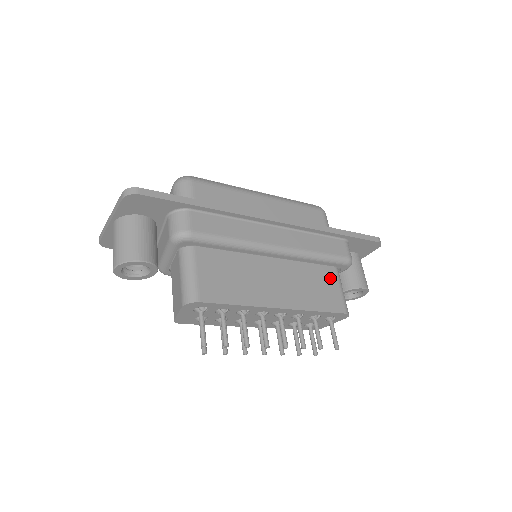
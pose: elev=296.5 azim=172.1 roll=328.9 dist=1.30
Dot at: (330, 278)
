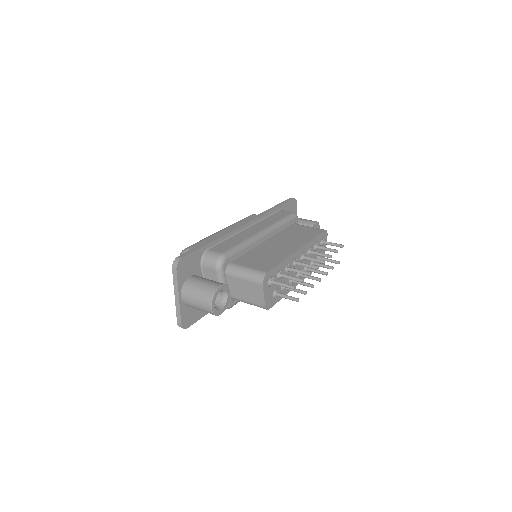
Dot at: (298, 228)
